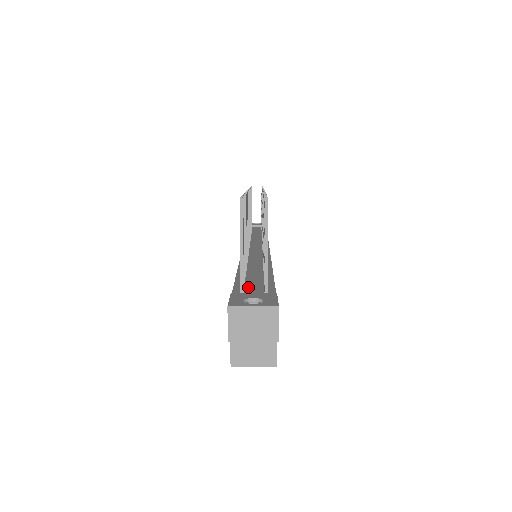
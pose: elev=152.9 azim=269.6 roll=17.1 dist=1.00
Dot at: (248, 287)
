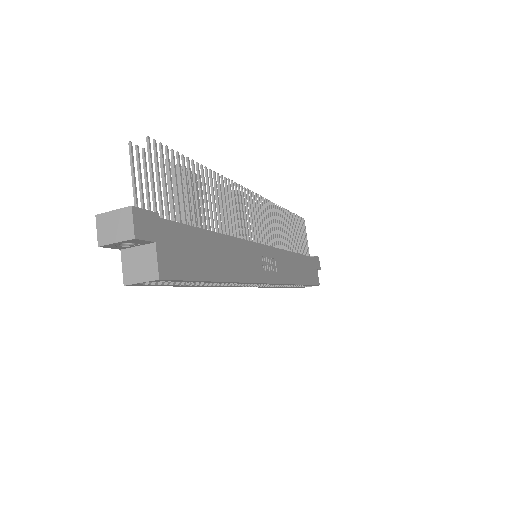
Dot at: occluded
